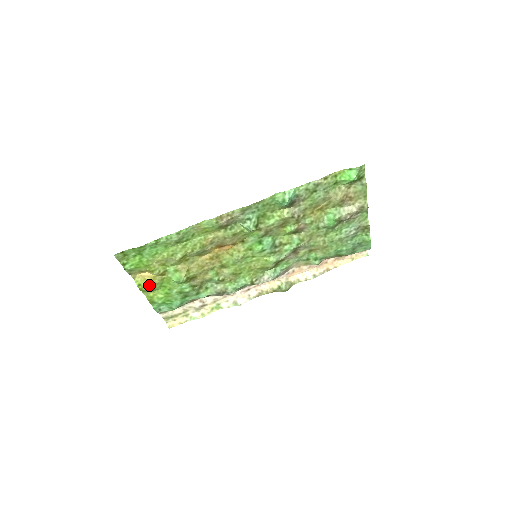
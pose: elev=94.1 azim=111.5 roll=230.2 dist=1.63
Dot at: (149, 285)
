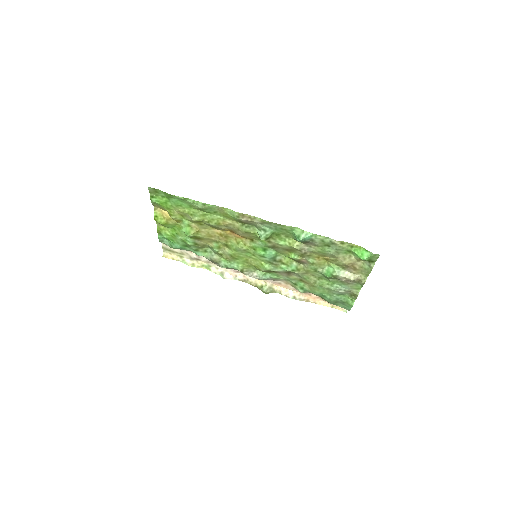
Dot at: (163, 221)
